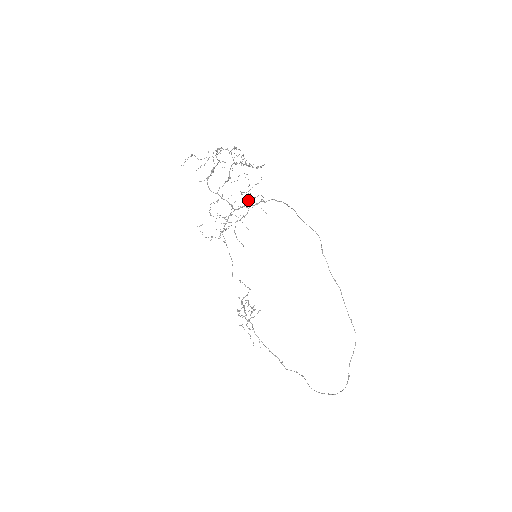
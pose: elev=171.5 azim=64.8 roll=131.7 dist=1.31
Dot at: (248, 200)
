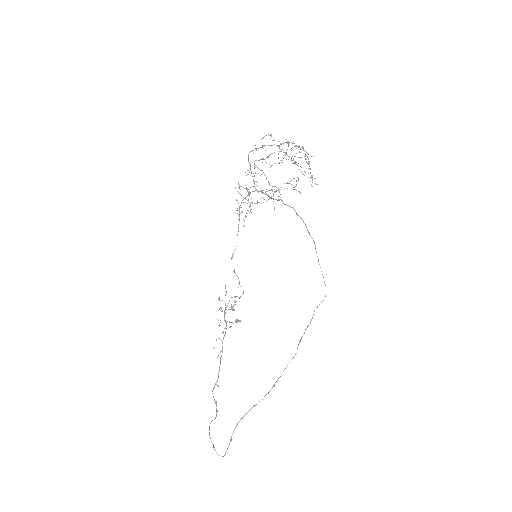
Dot at: occluded
